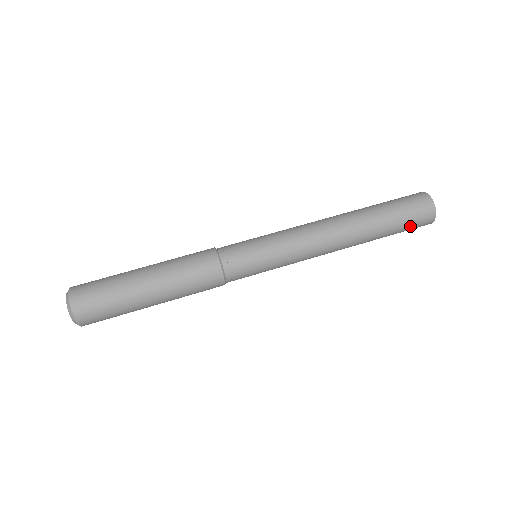
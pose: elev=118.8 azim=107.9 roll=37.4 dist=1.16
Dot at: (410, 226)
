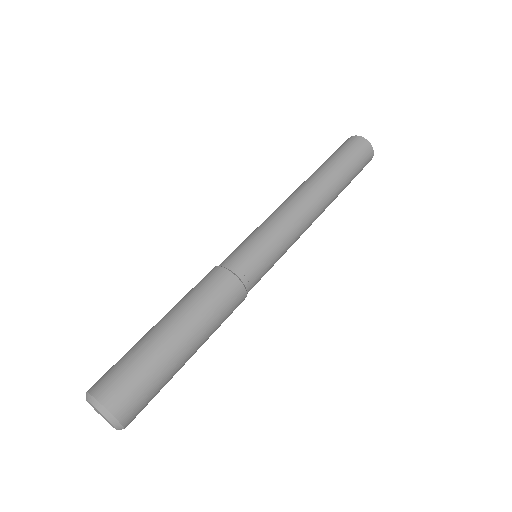
Dot at: (360, 168)
